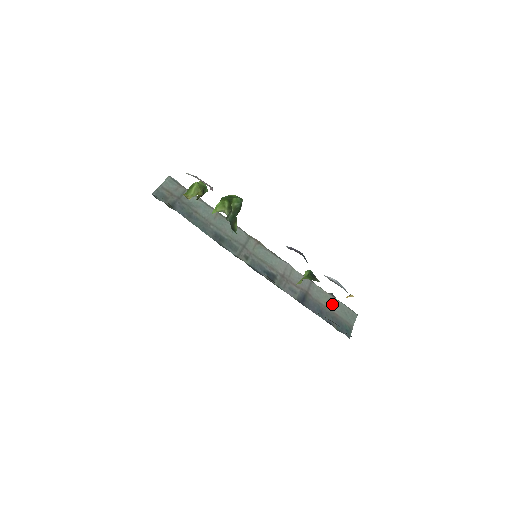
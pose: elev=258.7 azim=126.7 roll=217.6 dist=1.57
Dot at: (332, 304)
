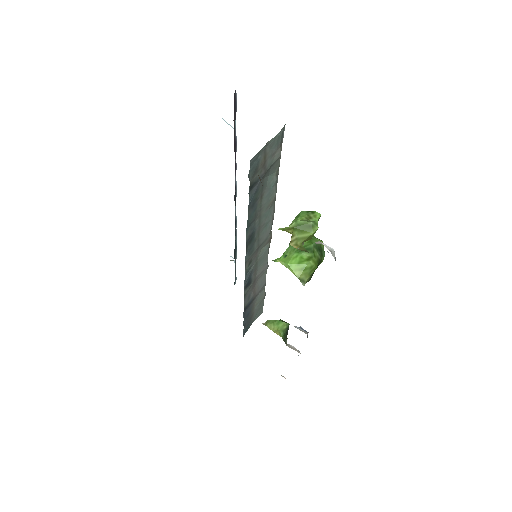
Dot at: (259, 305)
